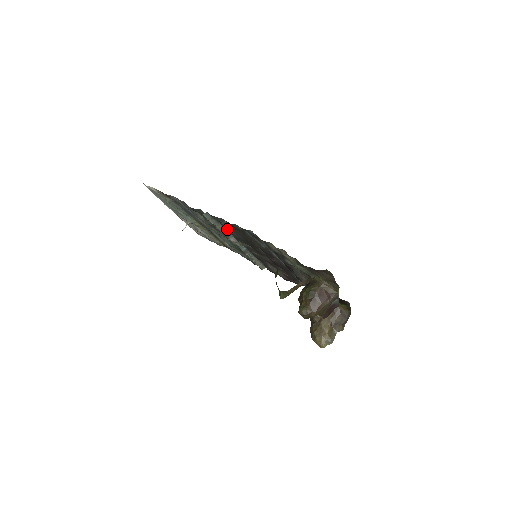
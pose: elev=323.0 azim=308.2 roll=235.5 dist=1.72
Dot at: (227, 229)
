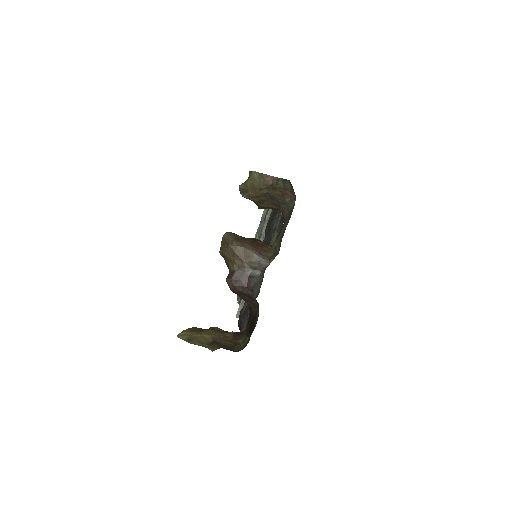
Dot at: occluded
